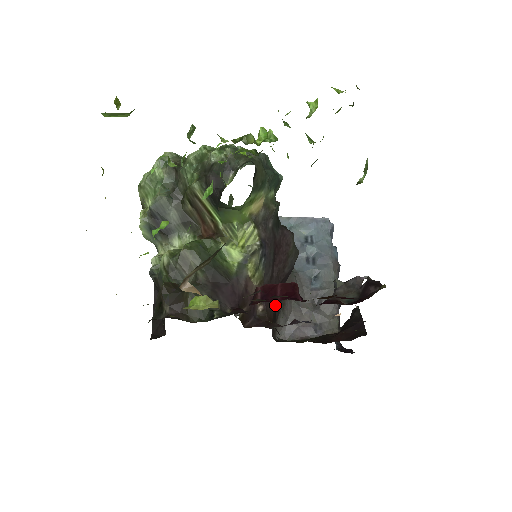
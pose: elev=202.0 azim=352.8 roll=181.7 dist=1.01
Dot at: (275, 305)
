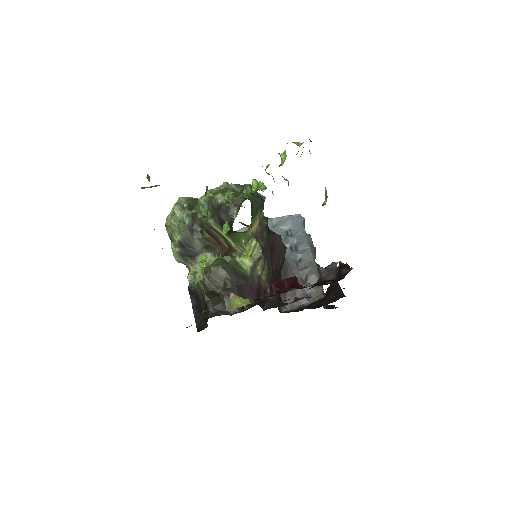
Dot at: occluded
